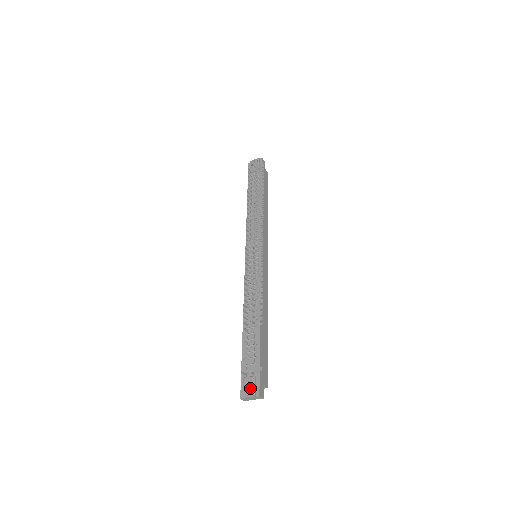
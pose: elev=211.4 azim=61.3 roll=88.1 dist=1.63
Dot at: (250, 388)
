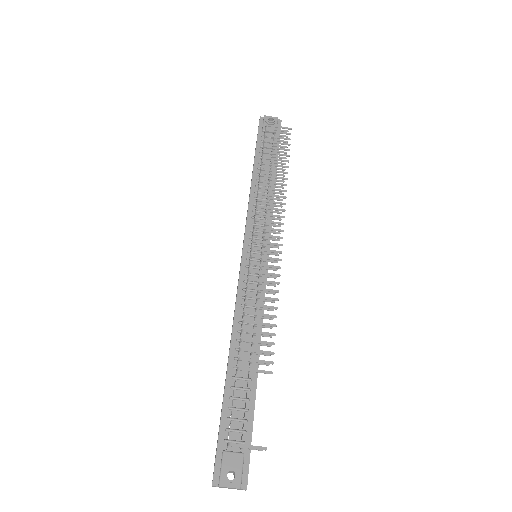
Dot at: (236, 474)
